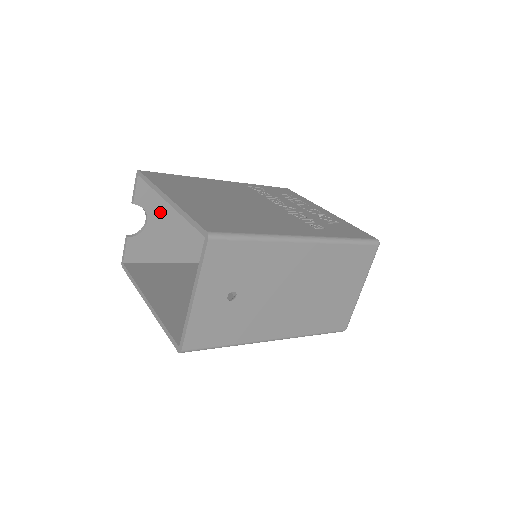
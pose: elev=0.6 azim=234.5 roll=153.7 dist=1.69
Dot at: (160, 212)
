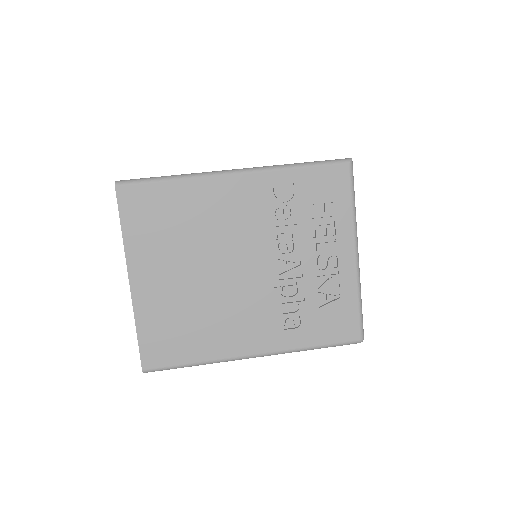
Dot at: occluded
